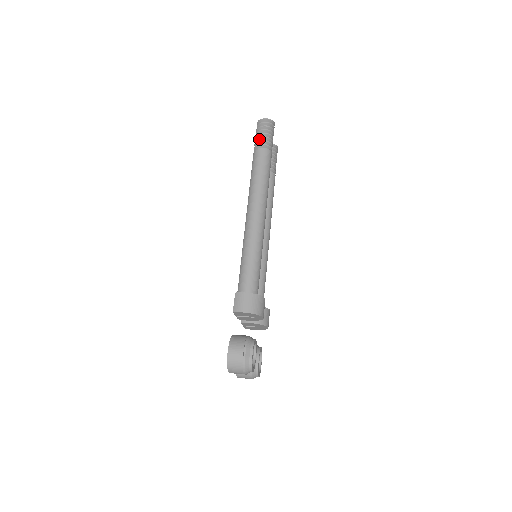
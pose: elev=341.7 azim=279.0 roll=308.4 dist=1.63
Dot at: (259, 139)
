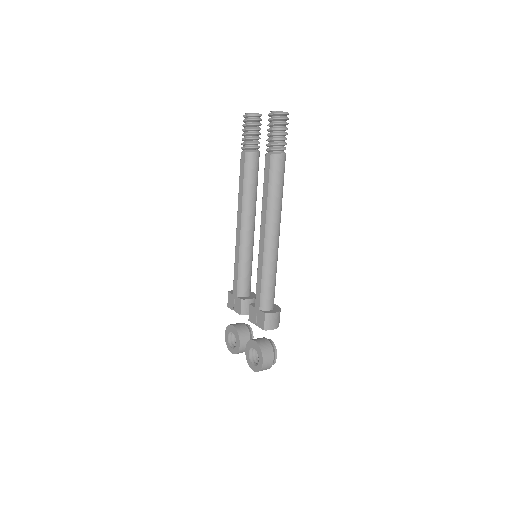
Dot at: (278, 140)
